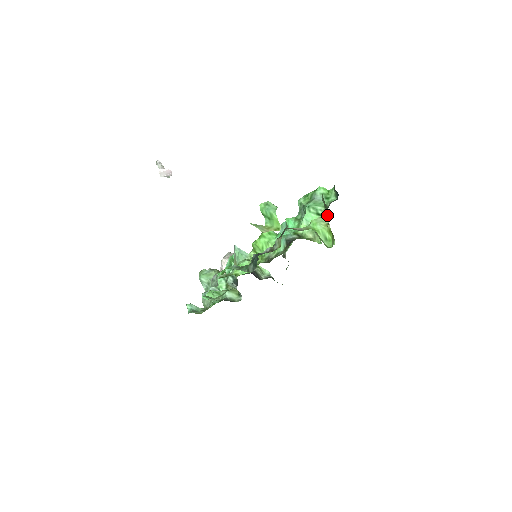
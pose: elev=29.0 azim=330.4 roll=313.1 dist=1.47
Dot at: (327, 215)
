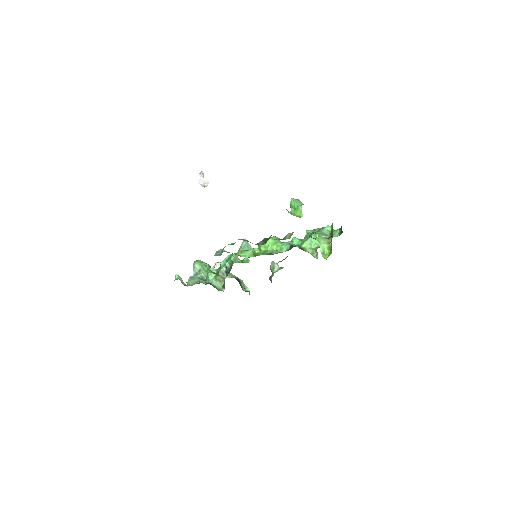
Dot at: (331, 237)
